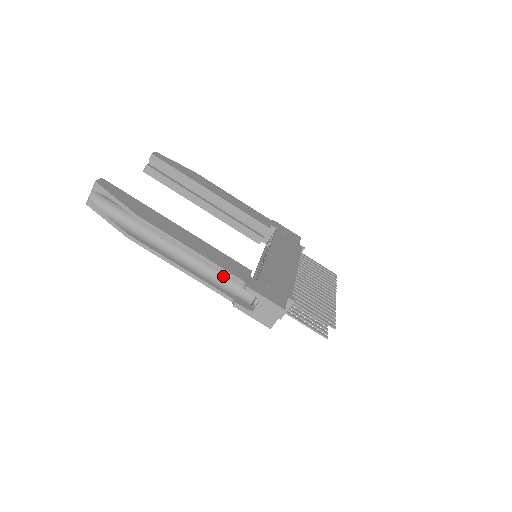
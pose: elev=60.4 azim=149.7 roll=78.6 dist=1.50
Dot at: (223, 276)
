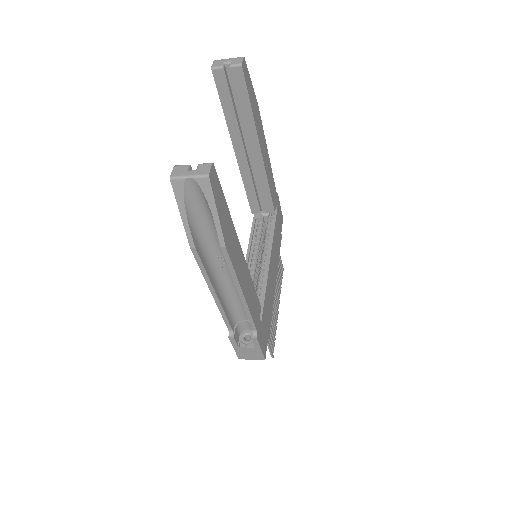
Dot at: (239, 306)
